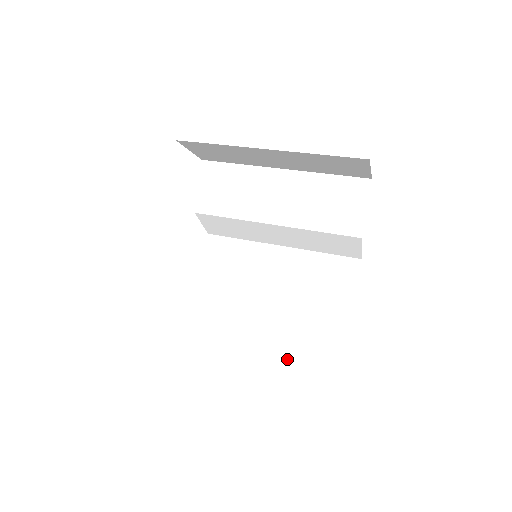
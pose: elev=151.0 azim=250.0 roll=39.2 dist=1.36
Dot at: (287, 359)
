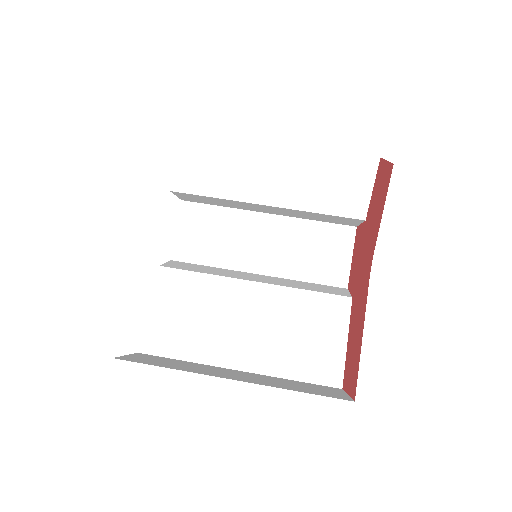
Dot at: (298, 361)
